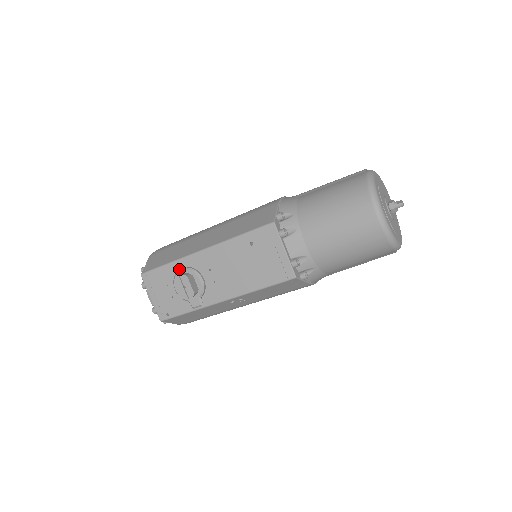
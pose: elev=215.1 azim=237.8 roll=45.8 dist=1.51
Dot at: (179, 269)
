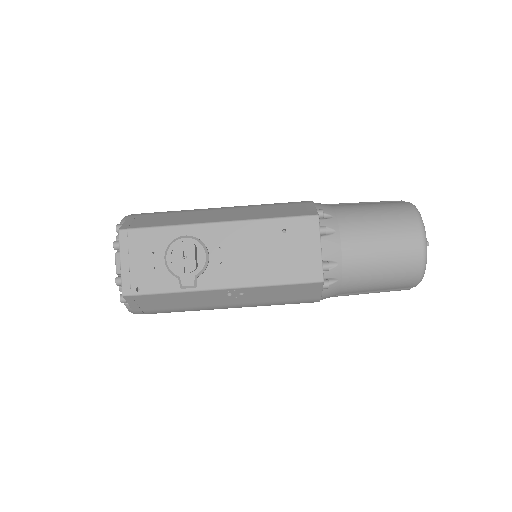
Dot at: (178, 236)
